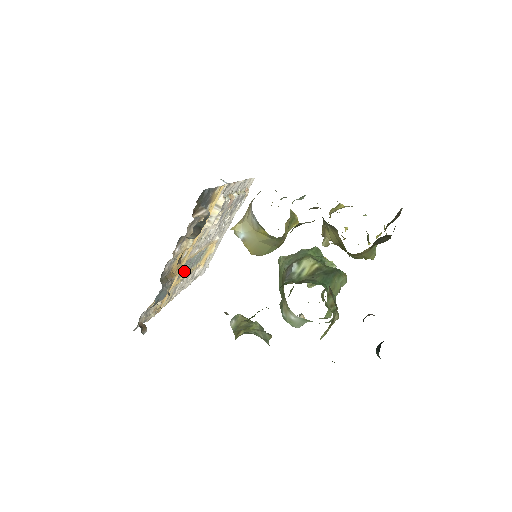
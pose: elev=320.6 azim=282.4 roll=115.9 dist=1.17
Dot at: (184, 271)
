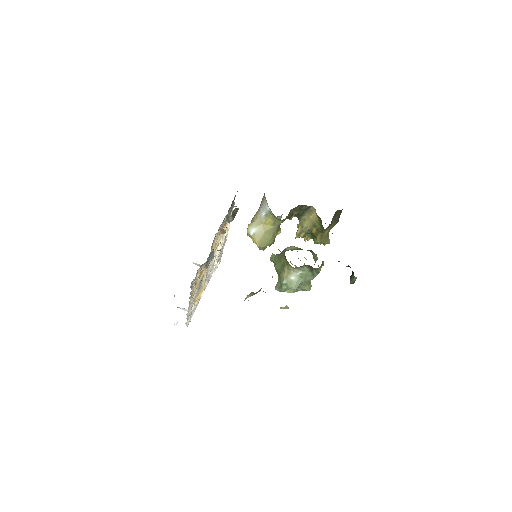
Dot at: (199, 282)
